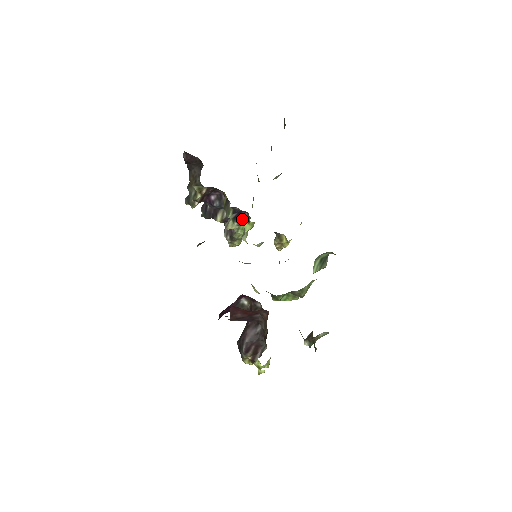
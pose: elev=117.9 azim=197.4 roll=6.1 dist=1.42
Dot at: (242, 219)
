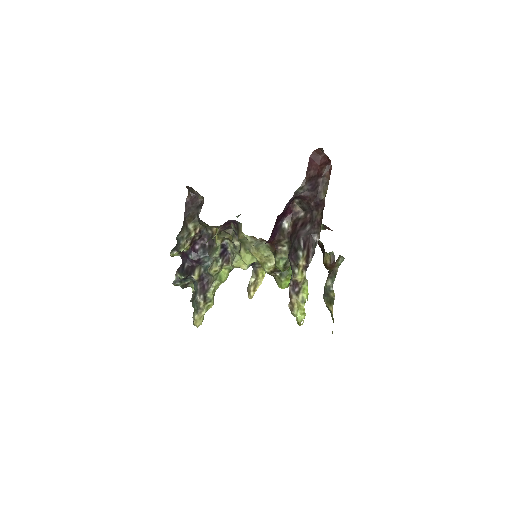
Dot at: (224, 261)
